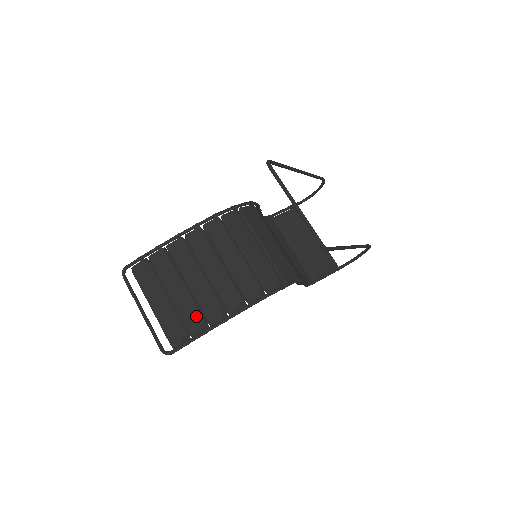
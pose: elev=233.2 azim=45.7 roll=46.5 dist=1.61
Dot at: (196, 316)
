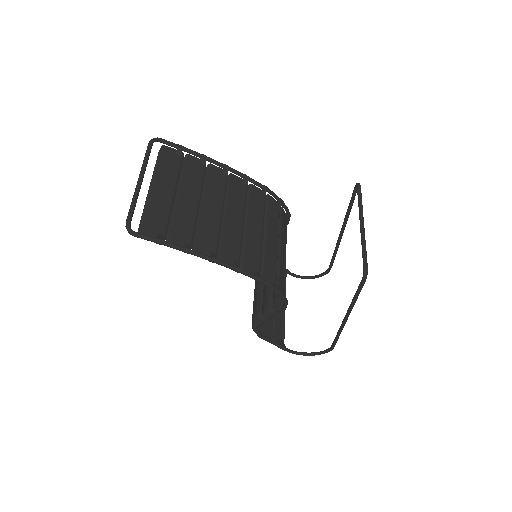
Dot at: (188, 231)
